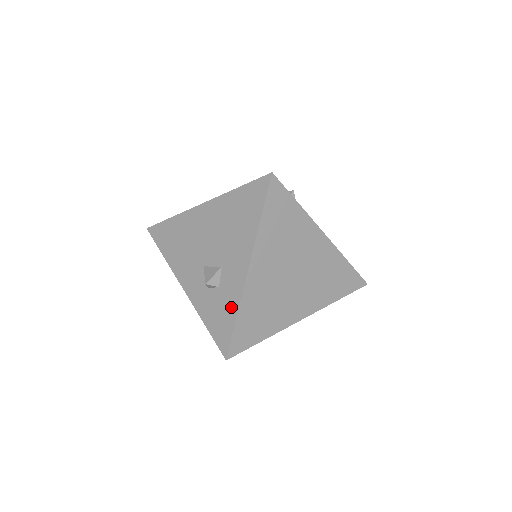
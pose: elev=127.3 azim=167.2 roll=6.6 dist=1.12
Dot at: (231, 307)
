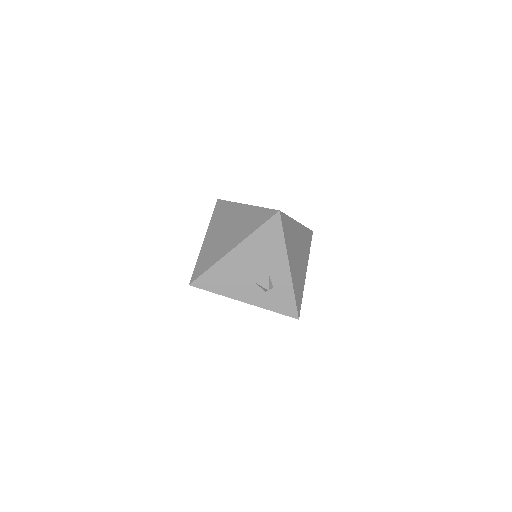
Dot at: (288, 292)
